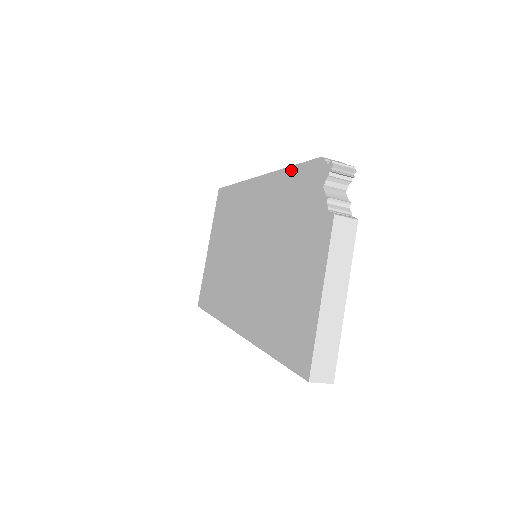
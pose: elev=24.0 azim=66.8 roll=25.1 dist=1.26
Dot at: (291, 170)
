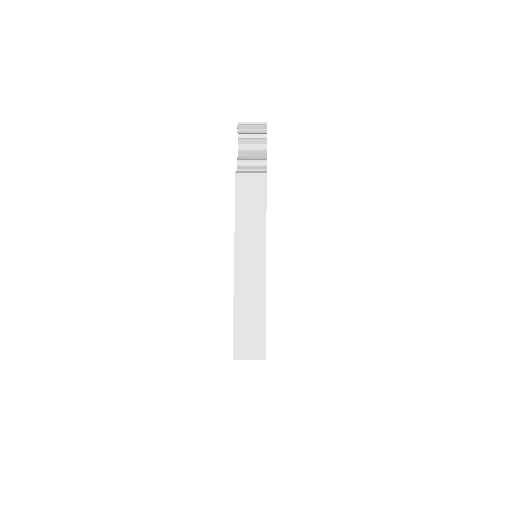
Dot at: occluded
